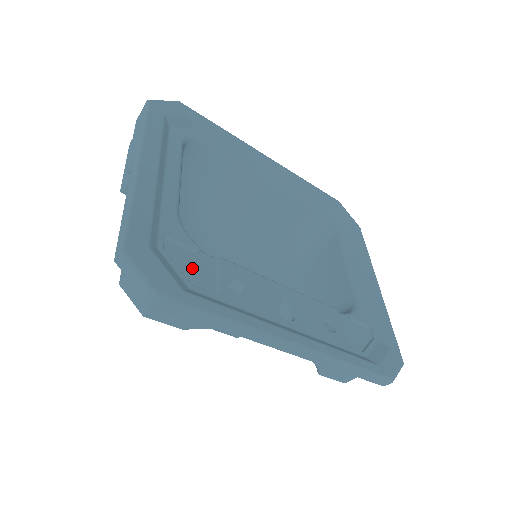
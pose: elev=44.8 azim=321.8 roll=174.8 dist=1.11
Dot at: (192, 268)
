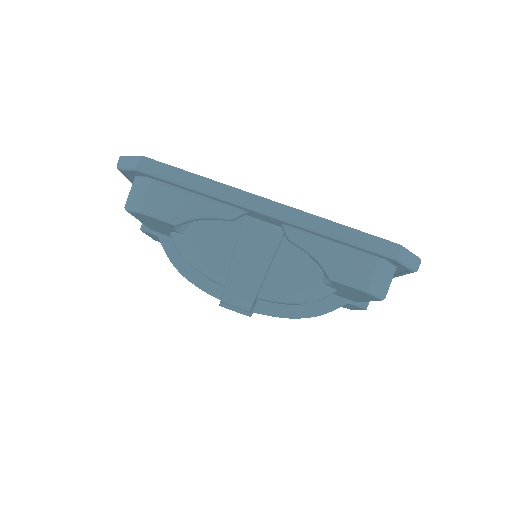
Dot at: occluded
